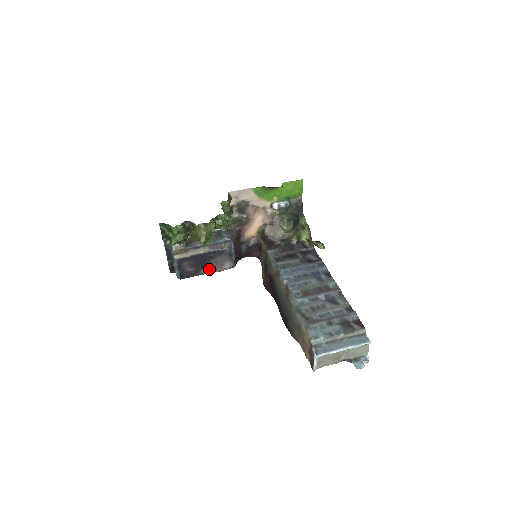
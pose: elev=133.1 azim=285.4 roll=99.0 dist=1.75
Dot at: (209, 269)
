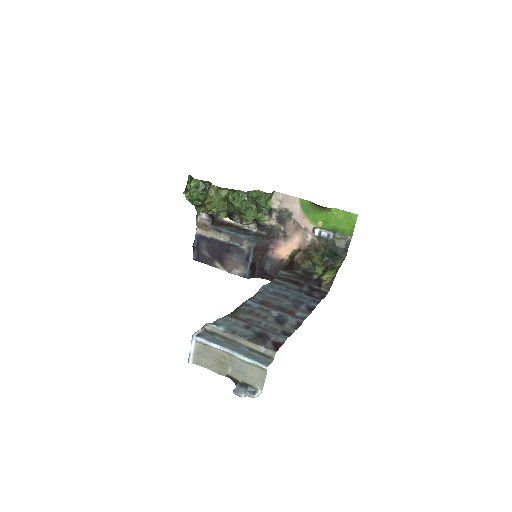
Dot at: (223, 264)
